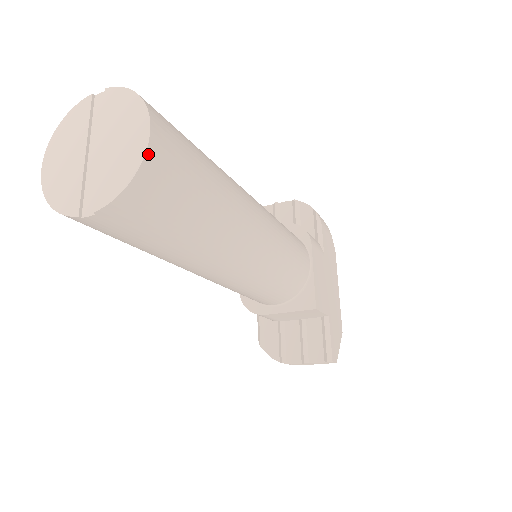
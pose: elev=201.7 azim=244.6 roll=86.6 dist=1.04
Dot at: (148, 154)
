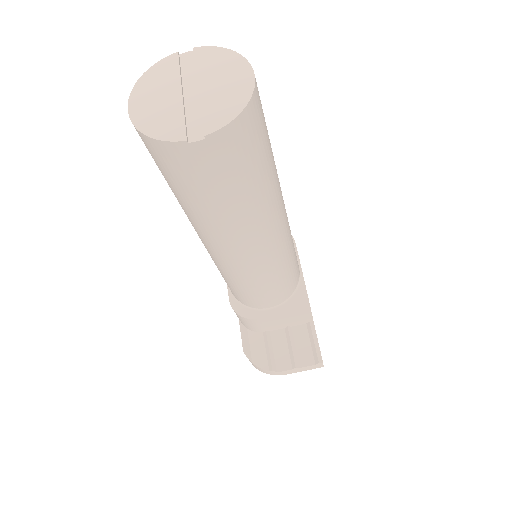
Dot at: (254, 91)
